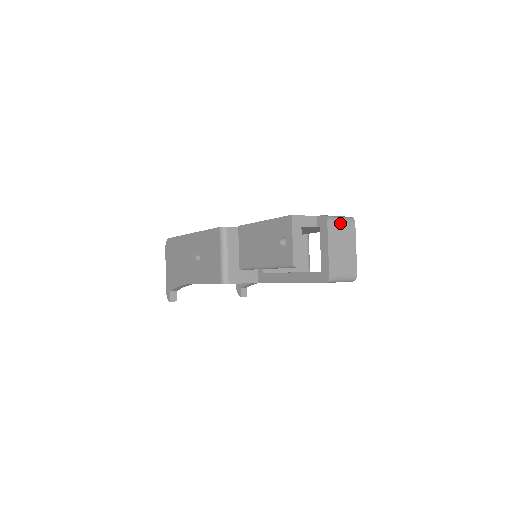
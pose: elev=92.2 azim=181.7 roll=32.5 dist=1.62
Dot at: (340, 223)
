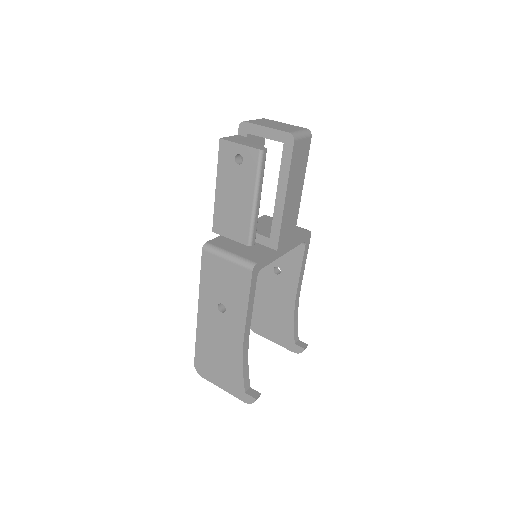
Dot at: (255, 120)
